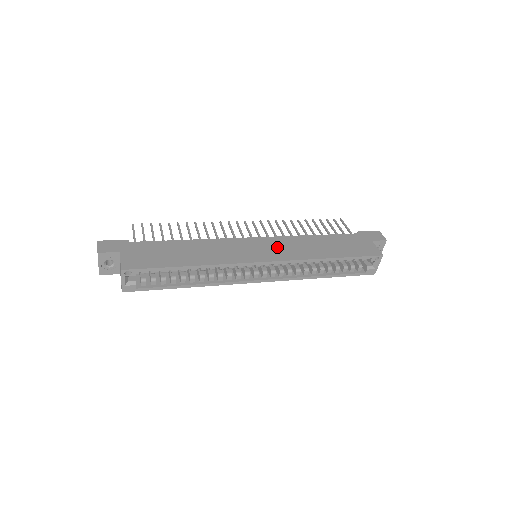
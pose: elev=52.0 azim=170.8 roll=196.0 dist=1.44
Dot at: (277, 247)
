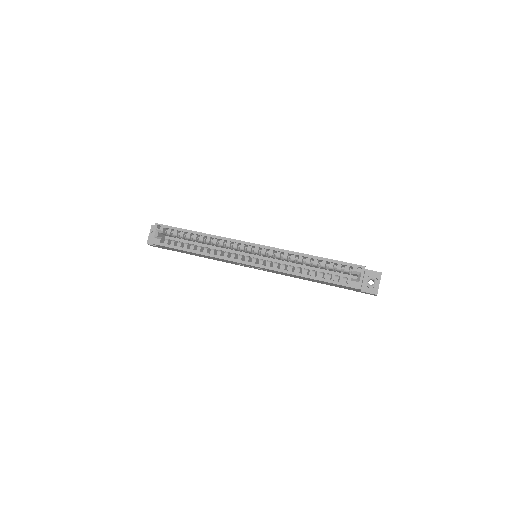
Dot at: occluded
